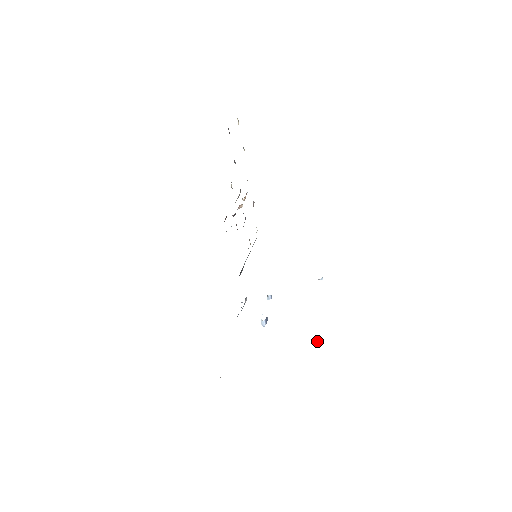
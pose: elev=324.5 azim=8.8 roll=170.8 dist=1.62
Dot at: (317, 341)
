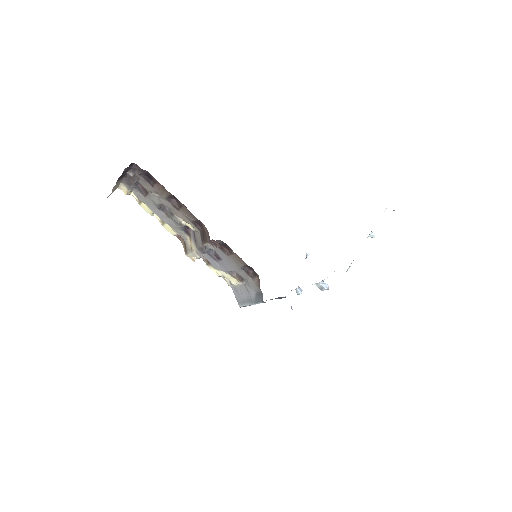
Dot at: (367, 237)
